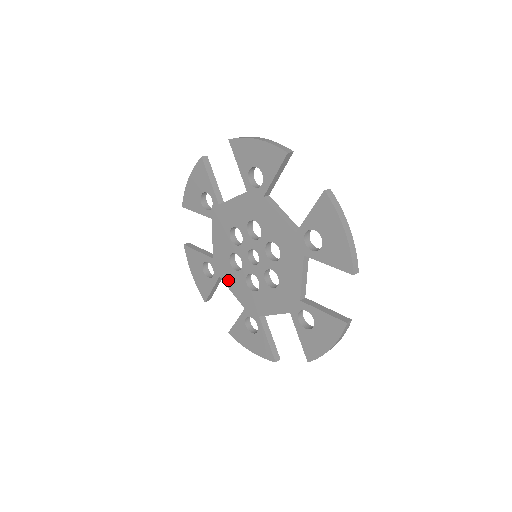
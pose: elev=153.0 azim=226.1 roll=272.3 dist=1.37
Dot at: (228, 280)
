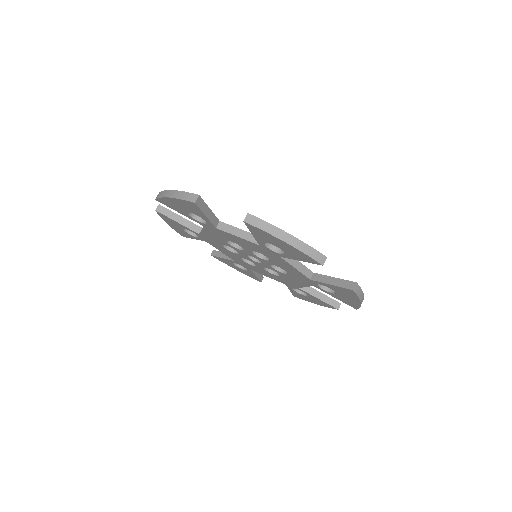
Dot at: (257, 271)
